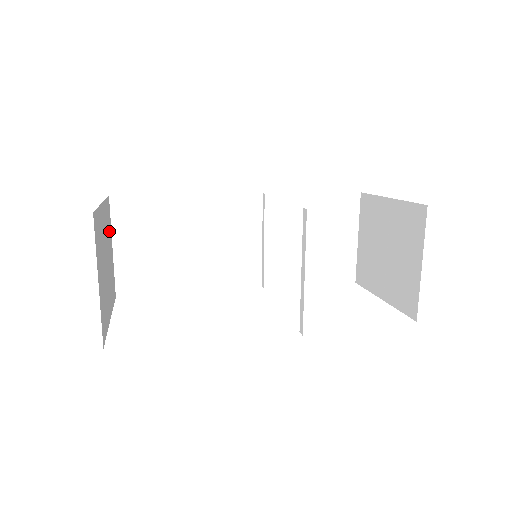
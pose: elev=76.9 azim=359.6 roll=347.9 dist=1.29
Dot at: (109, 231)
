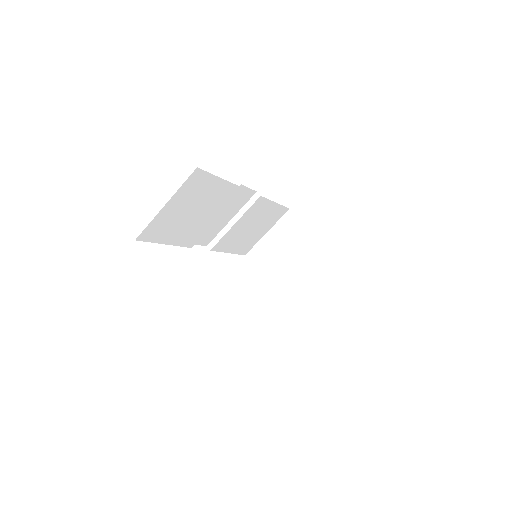
Dot at: occluded
